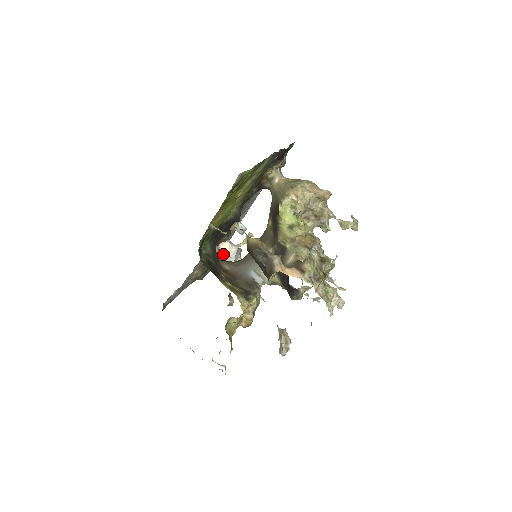
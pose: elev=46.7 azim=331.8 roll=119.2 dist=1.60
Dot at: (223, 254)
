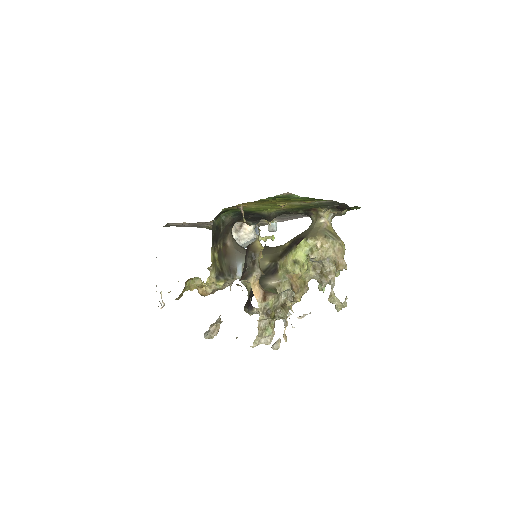
Dot at: (241, 231)
